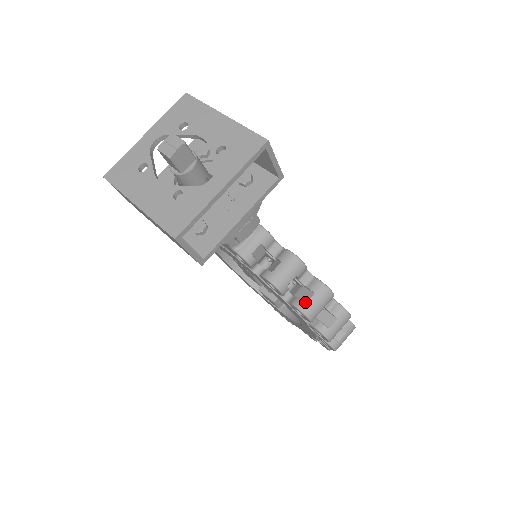
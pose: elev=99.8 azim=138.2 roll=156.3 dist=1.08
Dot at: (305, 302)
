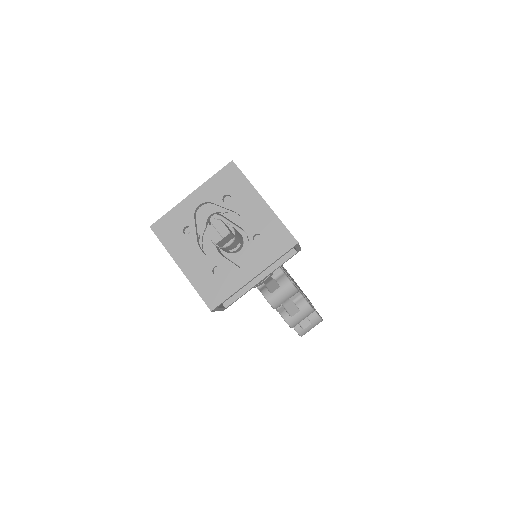
Dot at: (291, 316)
